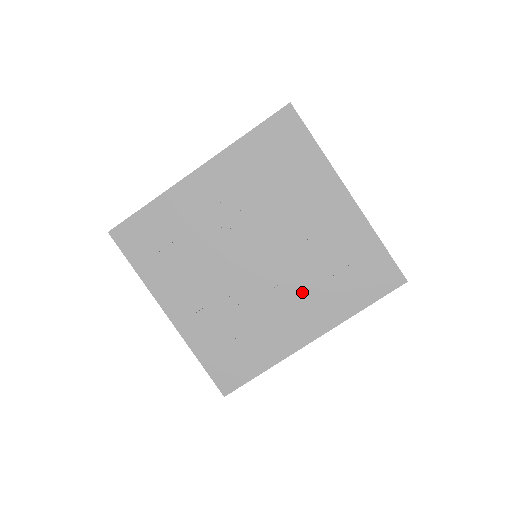
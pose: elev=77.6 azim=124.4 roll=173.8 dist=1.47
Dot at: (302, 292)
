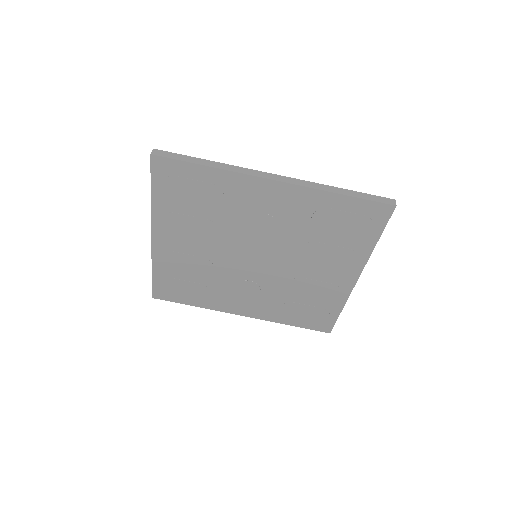
Dot at: (263, 295)
